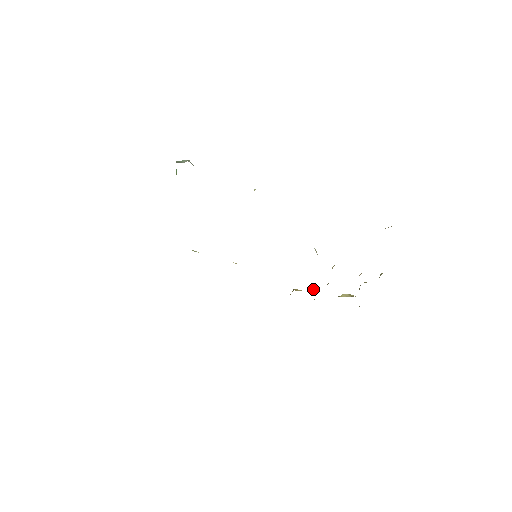
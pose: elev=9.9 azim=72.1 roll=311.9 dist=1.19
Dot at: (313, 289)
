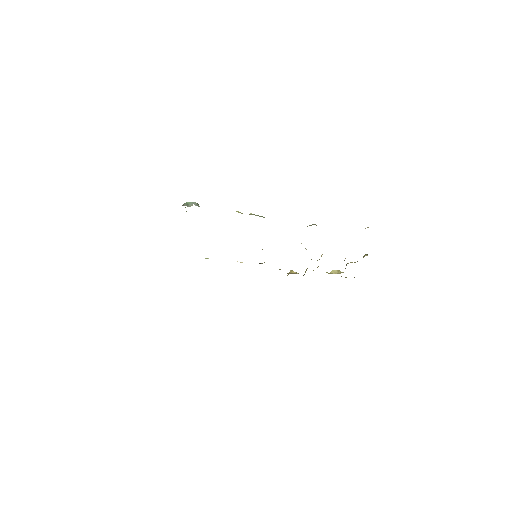
Dot at: occluded
